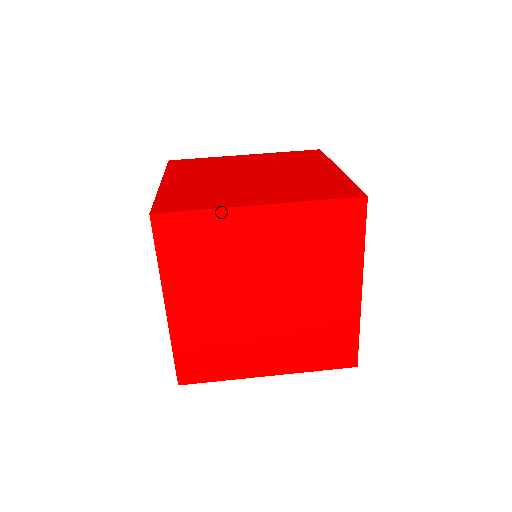
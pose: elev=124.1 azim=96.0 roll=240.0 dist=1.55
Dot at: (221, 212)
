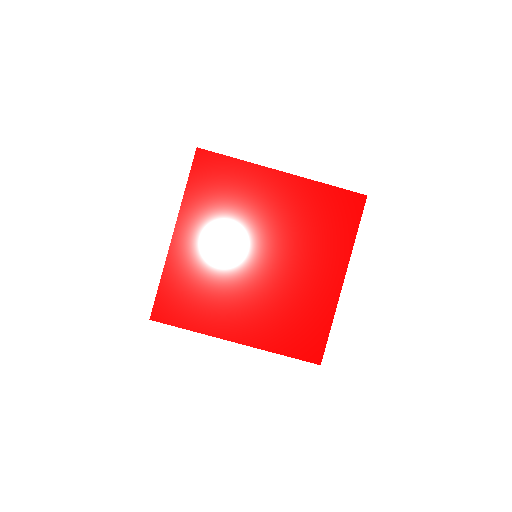
Dot at: (205, 334)
